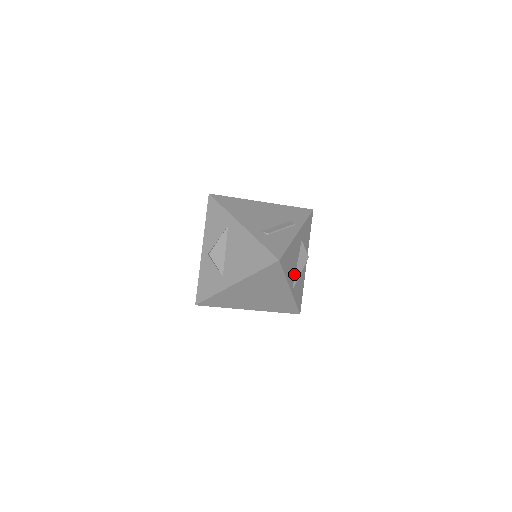
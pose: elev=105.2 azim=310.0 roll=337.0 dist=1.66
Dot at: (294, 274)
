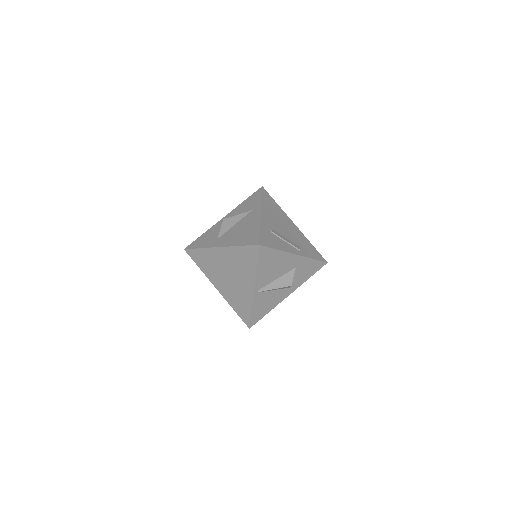
Dot at: (267, 283)
